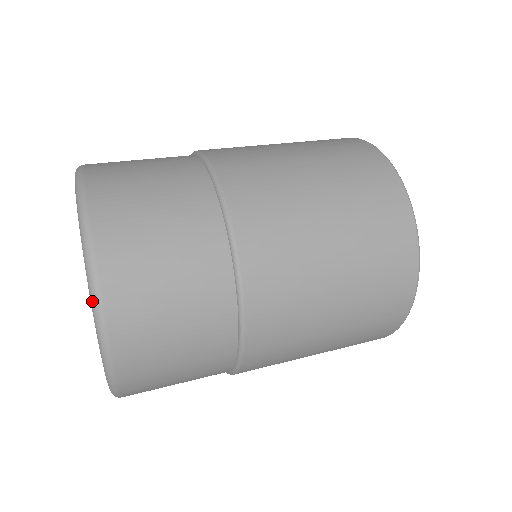
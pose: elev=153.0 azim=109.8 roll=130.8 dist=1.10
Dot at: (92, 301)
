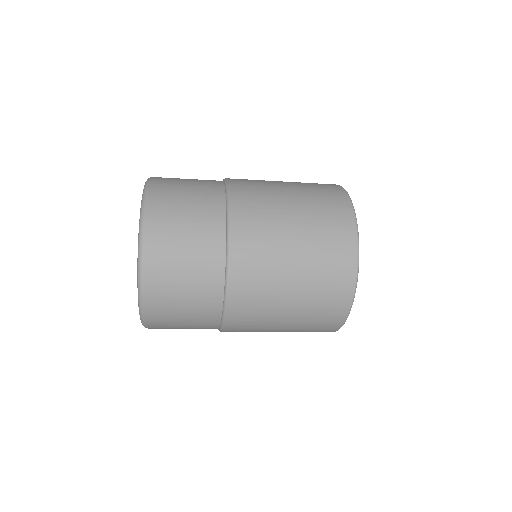
Dot at: (142, 201)
